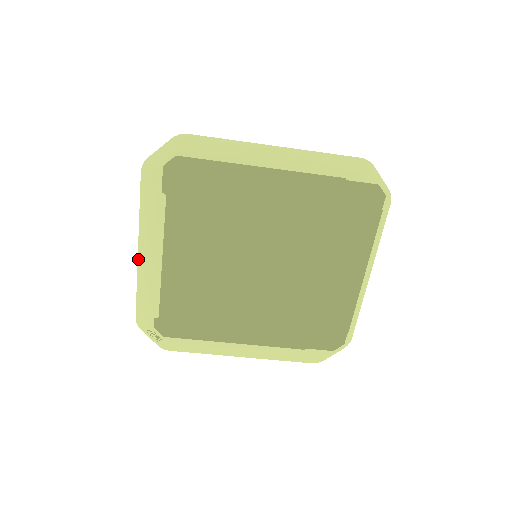
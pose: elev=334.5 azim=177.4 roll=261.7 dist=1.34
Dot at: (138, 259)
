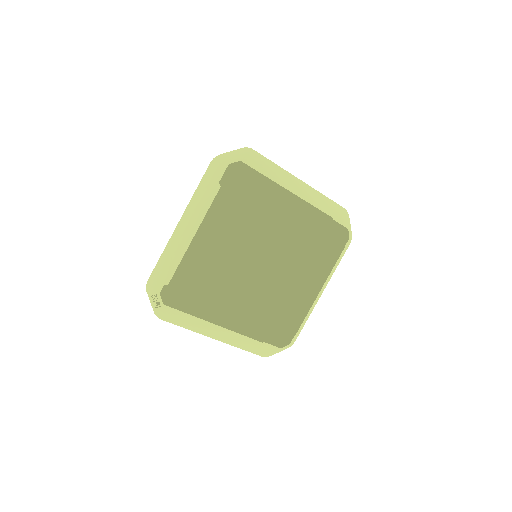
Dot at: (175, 229)
